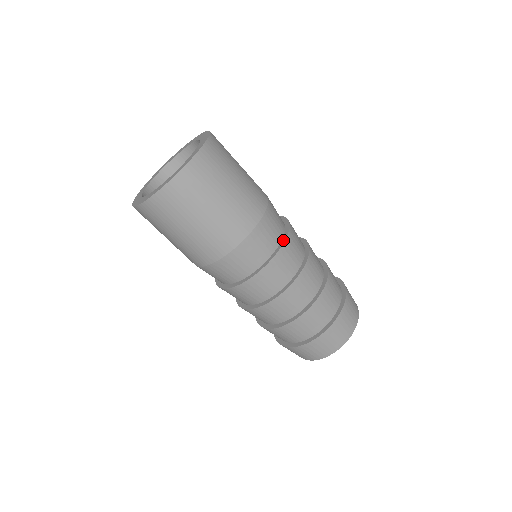
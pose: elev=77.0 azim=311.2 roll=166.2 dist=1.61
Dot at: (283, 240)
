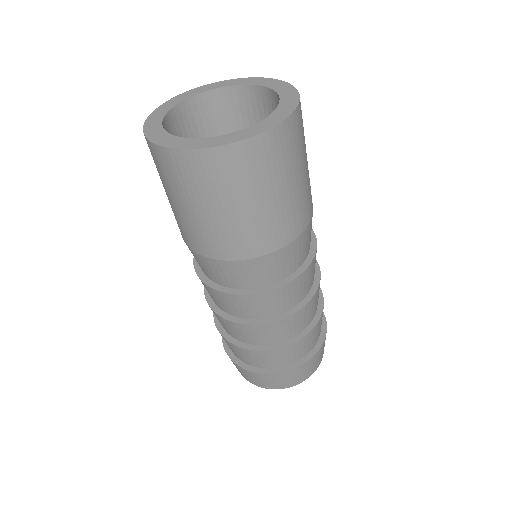
Dot at: (307, 263)
